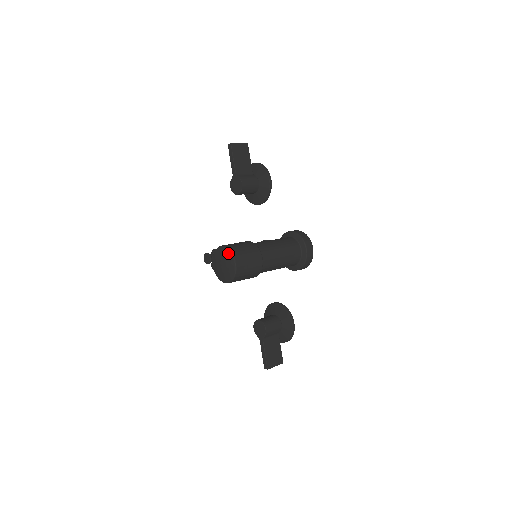
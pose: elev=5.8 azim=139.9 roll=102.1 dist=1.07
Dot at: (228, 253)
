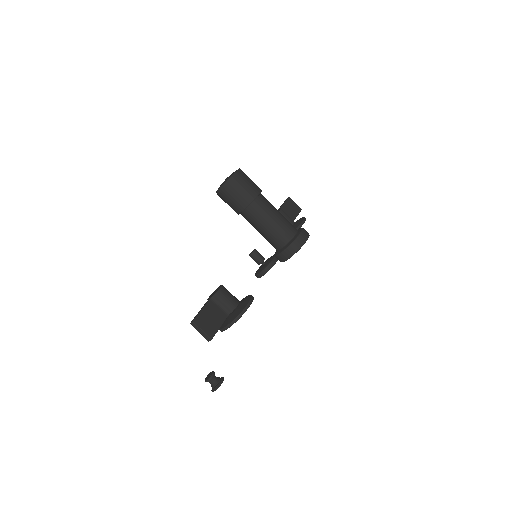
Dot at: occluded
